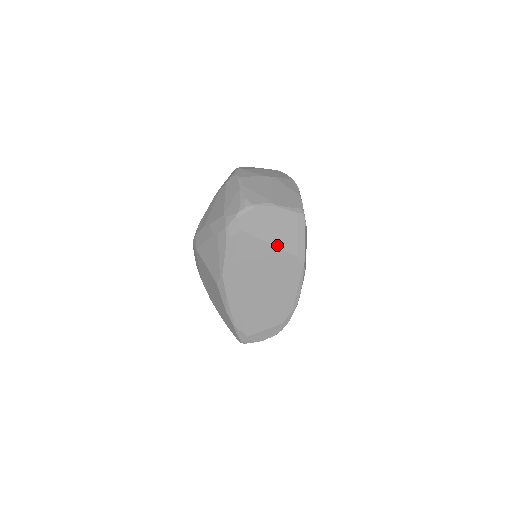
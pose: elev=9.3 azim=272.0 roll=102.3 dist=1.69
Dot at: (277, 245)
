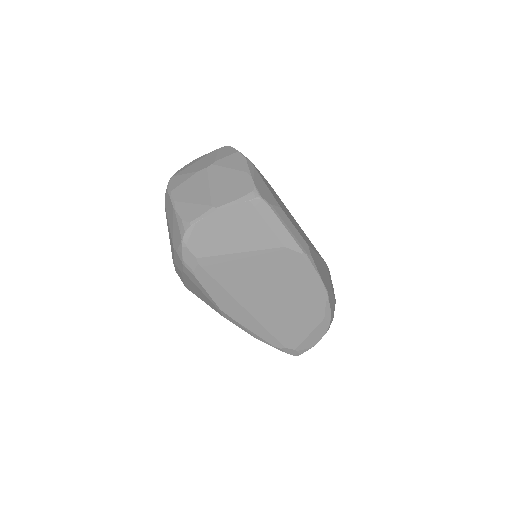
Dot at: (252, 249)
